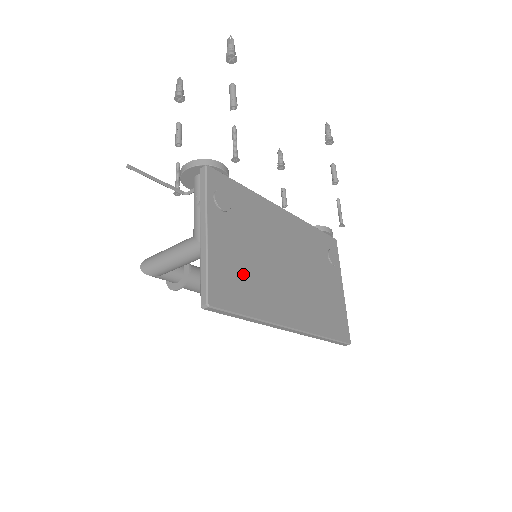
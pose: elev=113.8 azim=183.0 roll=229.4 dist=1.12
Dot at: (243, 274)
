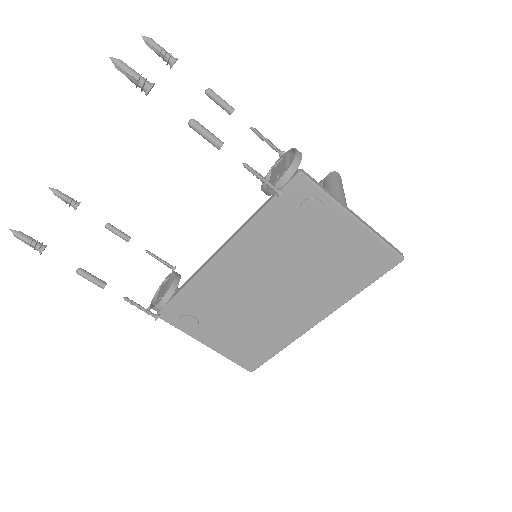
Dot at: (250, 338)
